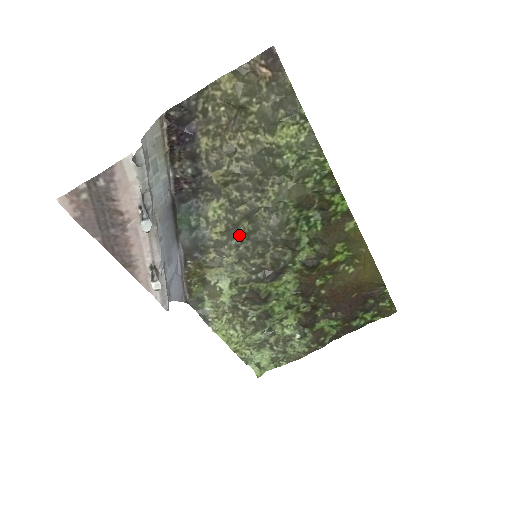
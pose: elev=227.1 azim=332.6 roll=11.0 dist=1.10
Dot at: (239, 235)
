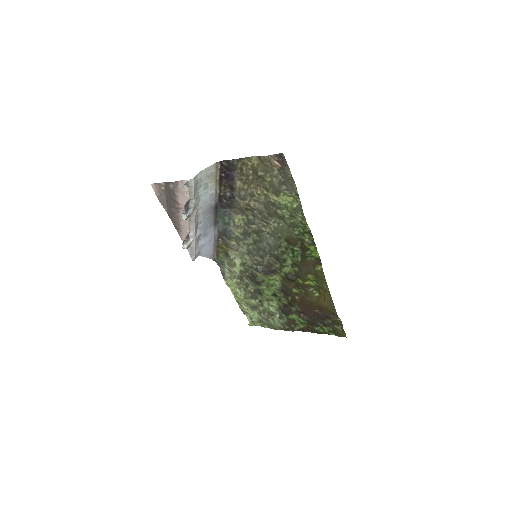
Dot at: (250, 239)
